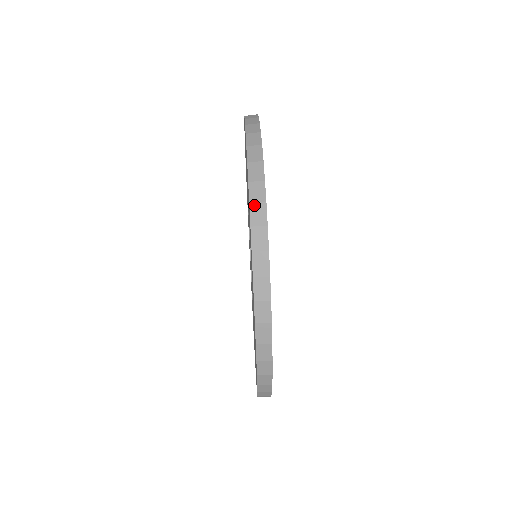
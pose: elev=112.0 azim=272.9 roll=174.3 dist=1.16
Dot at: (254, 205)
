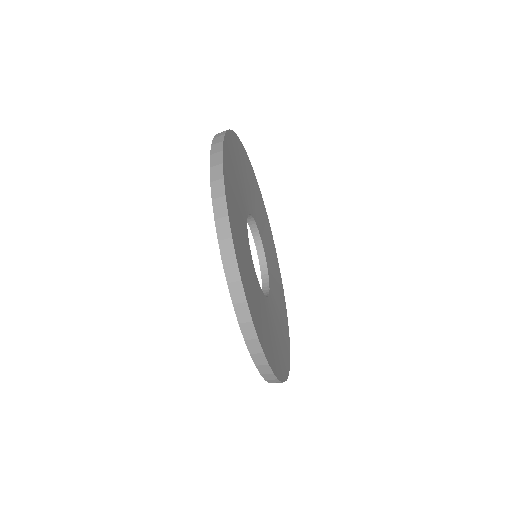
Dot at: occluded
